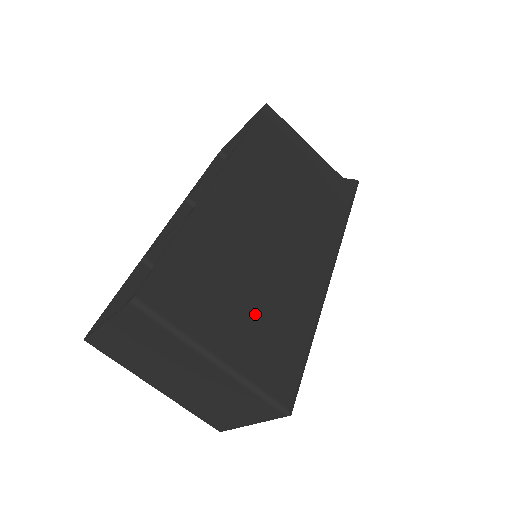
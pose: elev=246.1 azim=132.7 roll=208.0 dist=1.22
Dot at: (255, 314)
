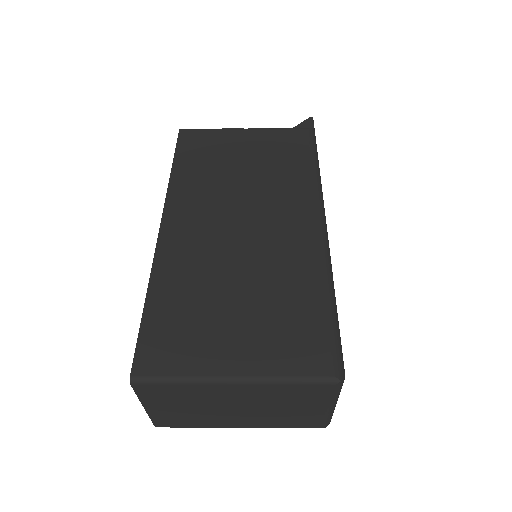
Dot at: (255, 314)
